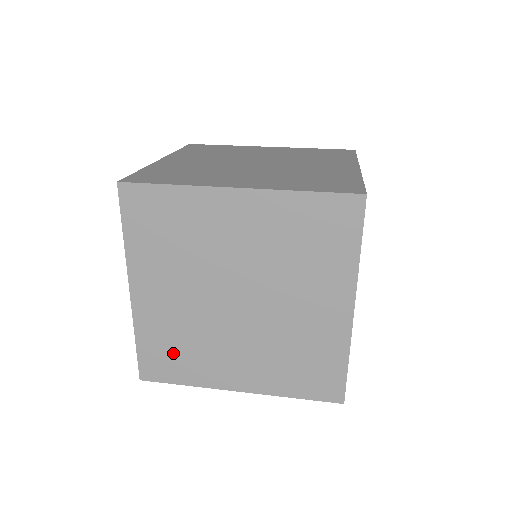
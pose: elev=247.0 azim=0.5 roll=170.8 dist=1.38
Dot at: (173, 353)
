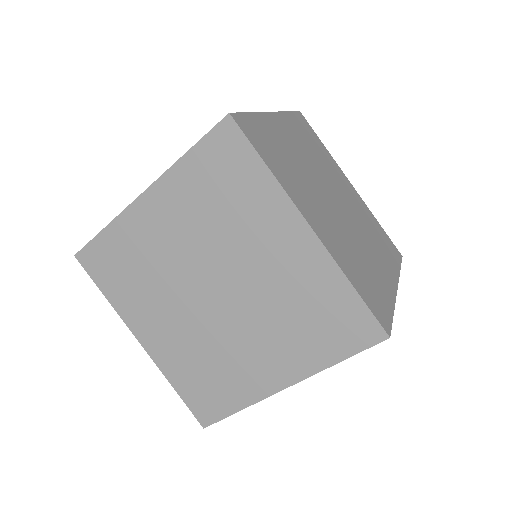
Dot at: (208, 382)
